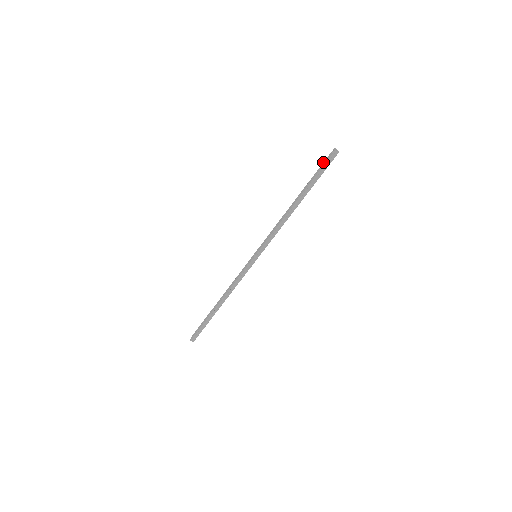
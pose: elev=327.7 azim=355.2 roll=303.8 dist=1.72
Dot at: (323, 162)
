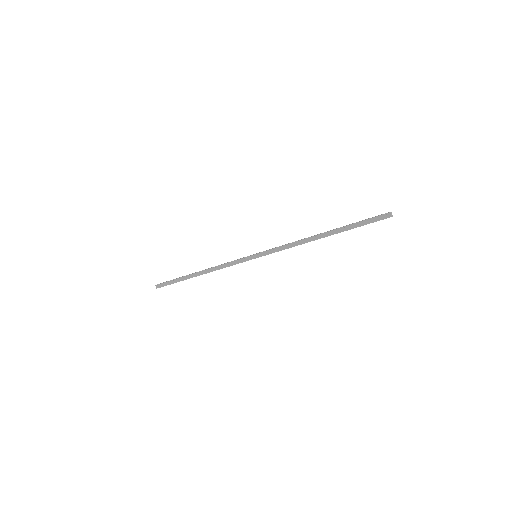
Dot at: (372, 217)
